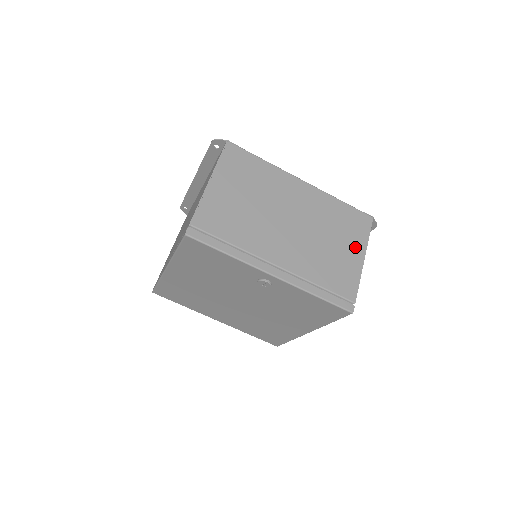
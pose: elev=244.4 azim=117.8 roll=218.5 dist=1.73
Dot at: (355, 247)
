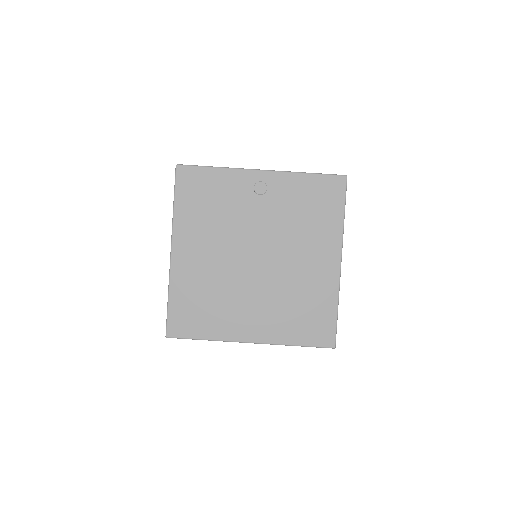
Dot at: occluded
